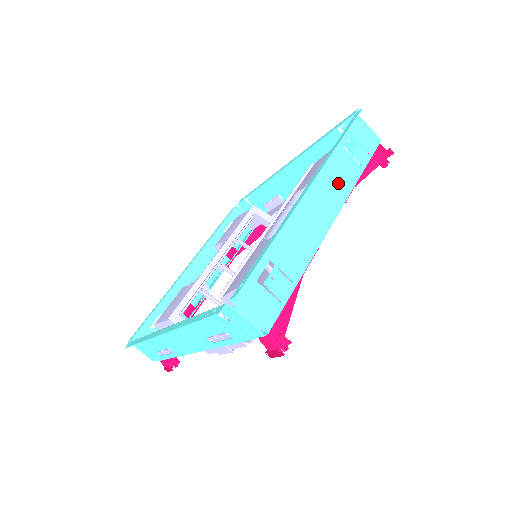
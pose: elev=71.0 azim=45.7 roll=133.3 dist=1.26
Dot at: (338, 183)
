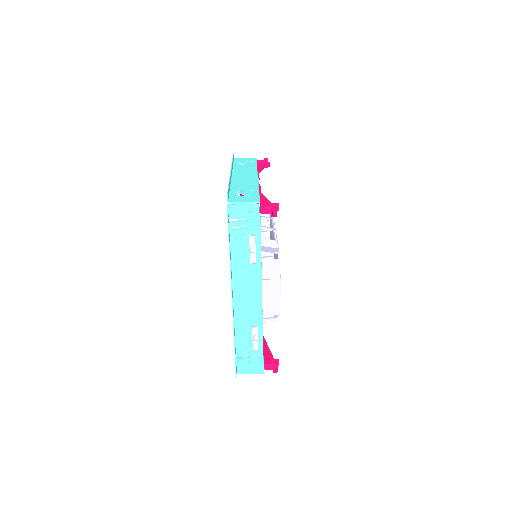
Dot at: (247, 170)
